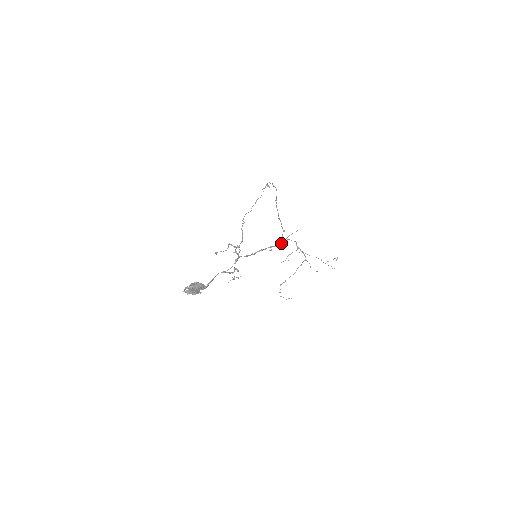
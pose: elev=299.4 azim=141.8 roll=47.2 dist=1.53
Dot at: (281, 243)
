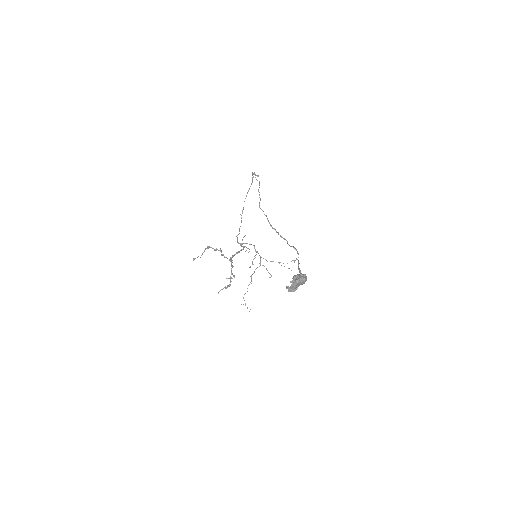
Dot at: (244, 246)
